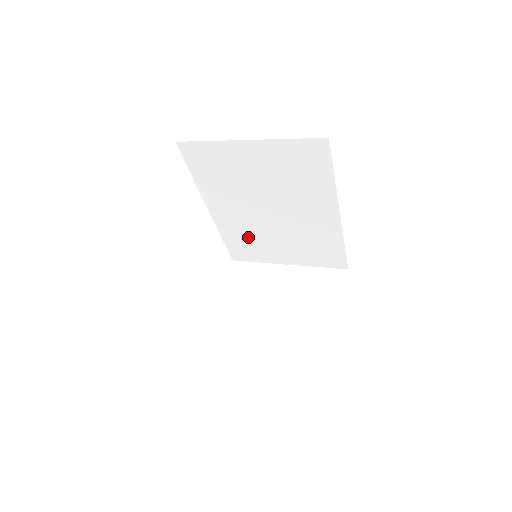
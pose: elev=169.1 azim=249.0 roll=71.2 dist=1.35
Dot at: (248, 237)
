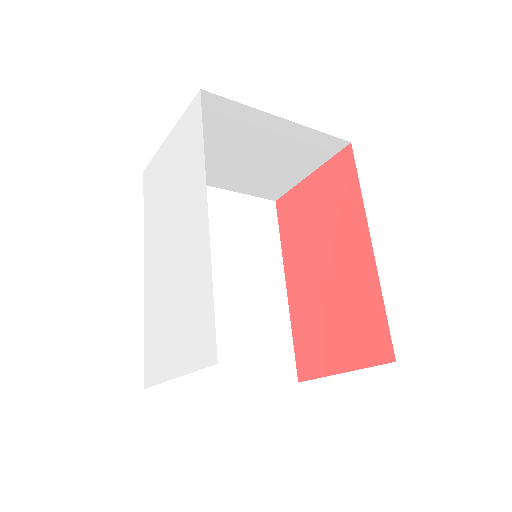
Dot at: occluded
